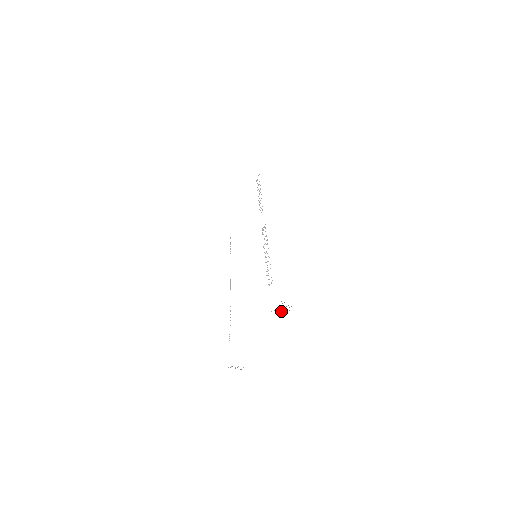
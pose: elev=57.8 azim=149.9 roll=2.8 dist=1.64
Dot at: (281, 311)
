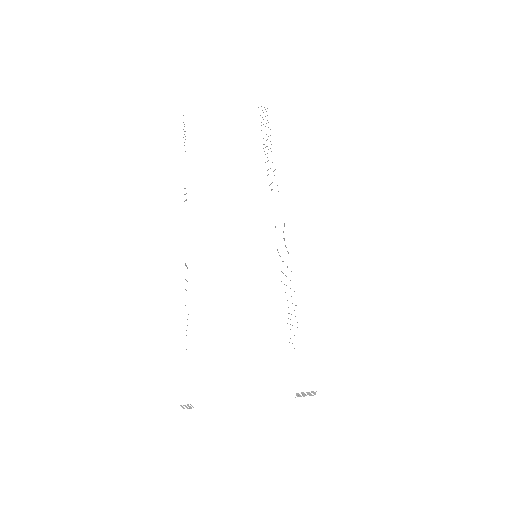
Dot at: (302, 395)
